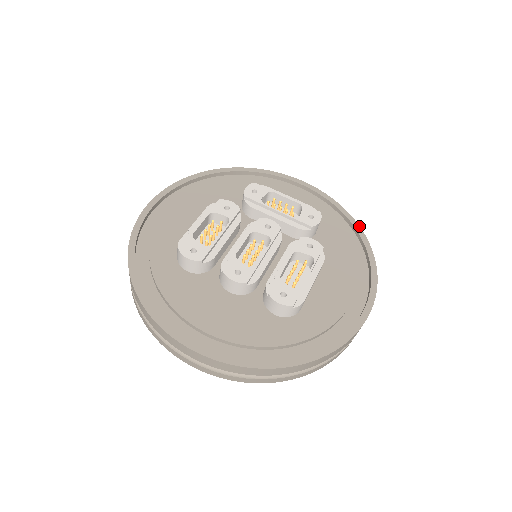
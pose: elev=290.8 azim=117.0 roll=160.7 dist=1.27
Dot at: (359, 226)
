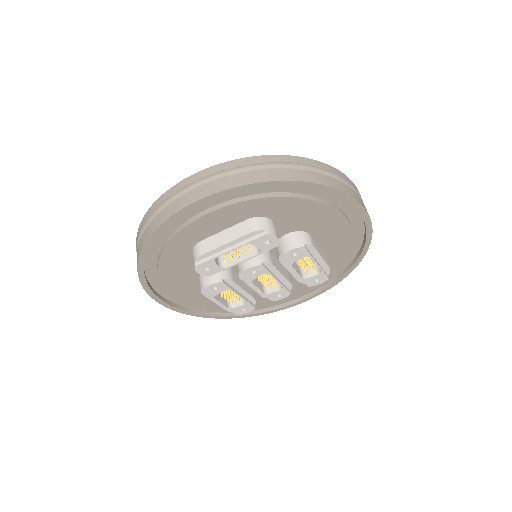
Dot at: (296, 182)
